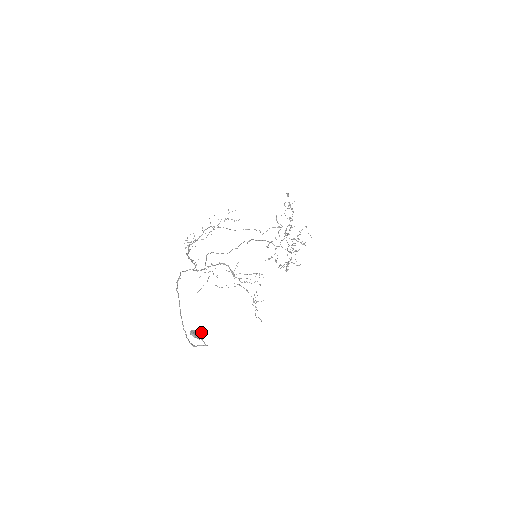
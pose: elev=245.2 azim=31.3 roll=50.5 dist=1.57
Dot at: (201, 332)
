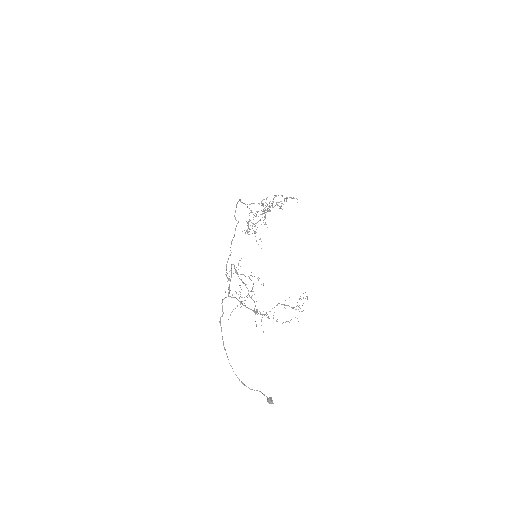
Dot at: occluded
